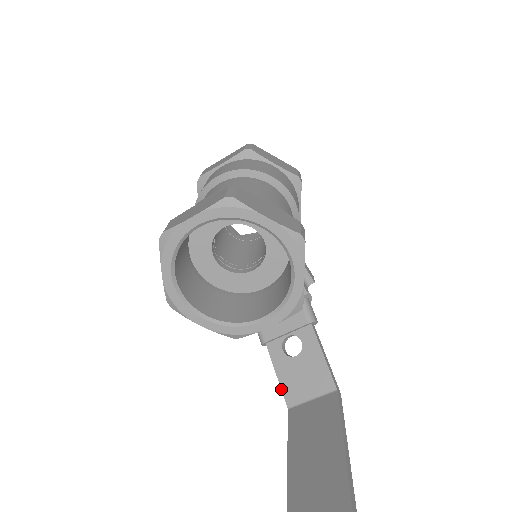
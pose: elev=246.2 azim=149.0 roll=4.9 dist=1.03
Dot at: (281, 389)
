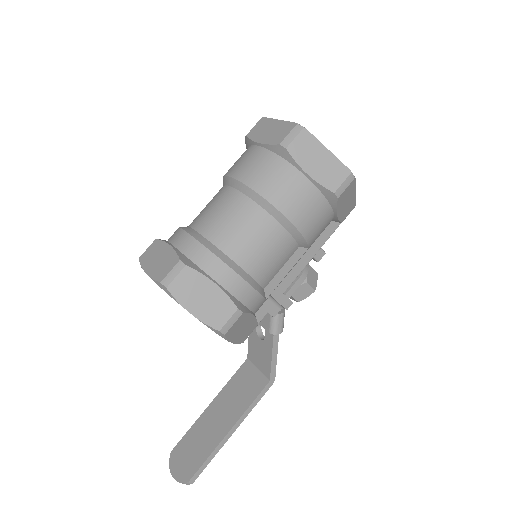
Dot at: (248, 345)
